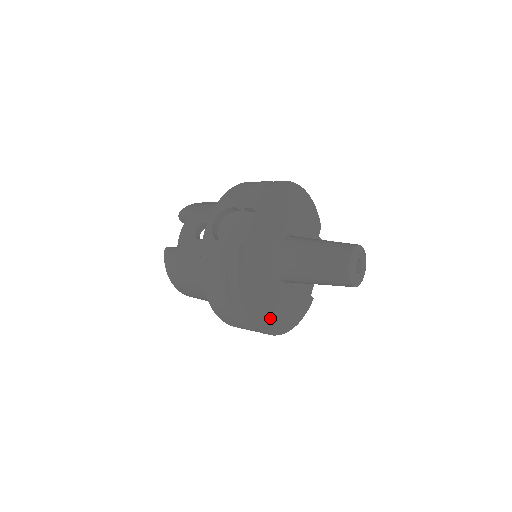
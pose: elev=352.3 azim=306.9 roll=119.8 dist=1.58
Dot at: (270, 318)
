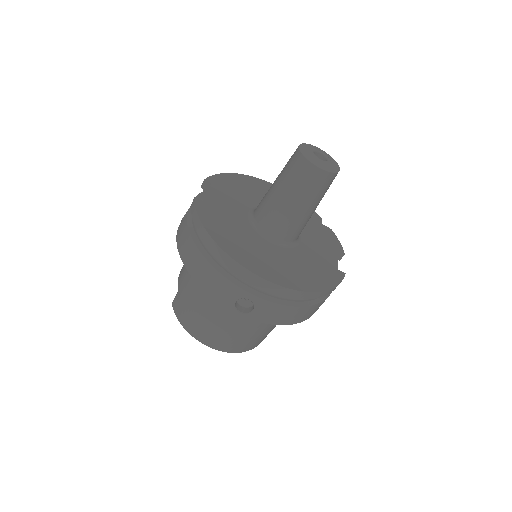
Dot at: (270, 269)
